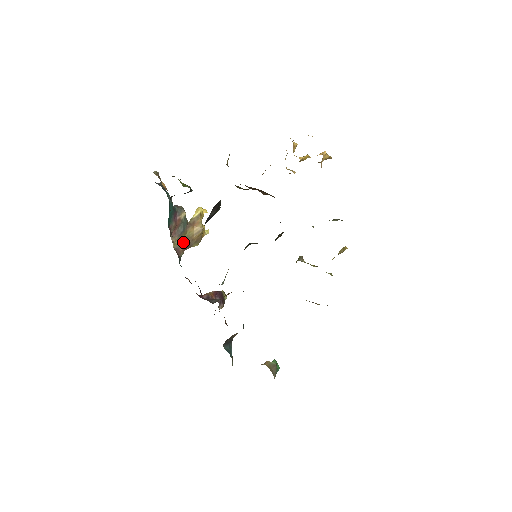
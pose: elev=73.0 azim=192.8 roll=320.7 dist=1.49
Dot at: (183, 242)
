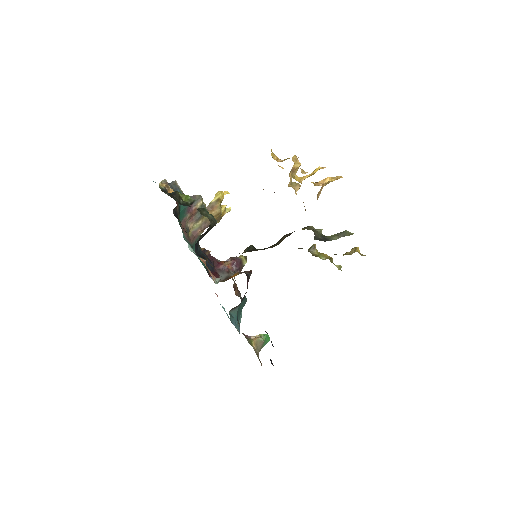
Dot at: (202, 224)
